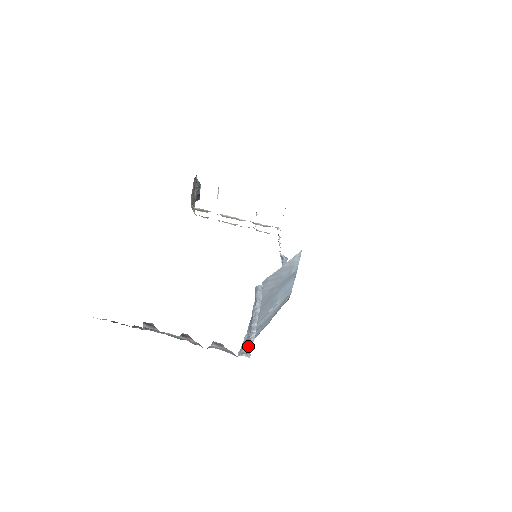
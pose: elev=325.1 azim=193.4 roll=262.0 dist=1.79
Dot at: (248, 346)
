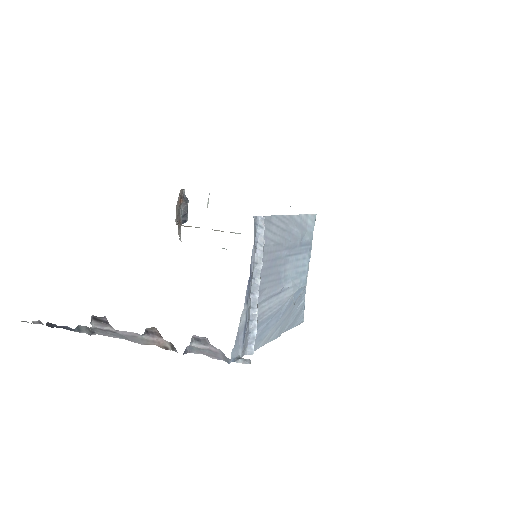
Dot at: (247, 353)
